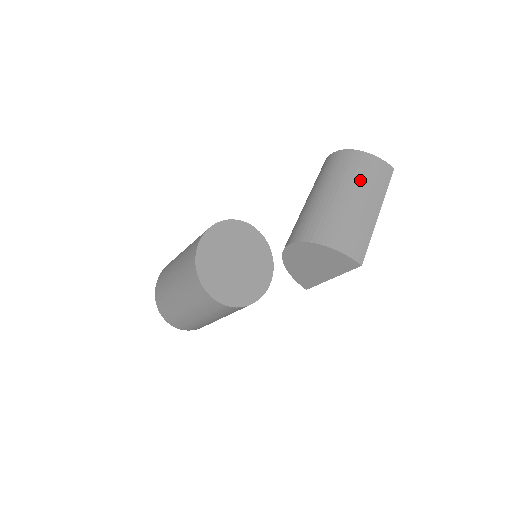
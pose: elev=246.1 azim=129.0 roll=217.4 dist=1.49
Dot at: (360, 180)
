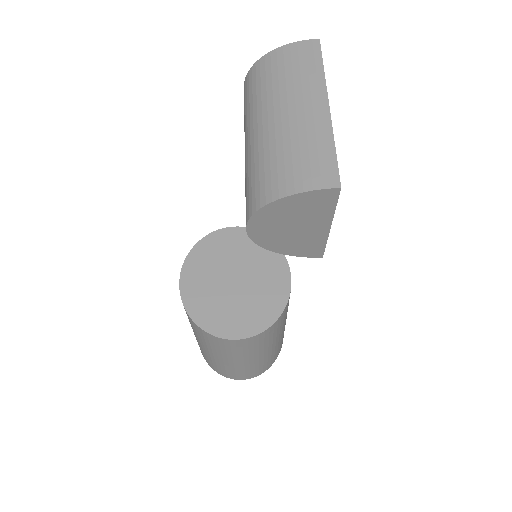
Dot at: (281, 87)
